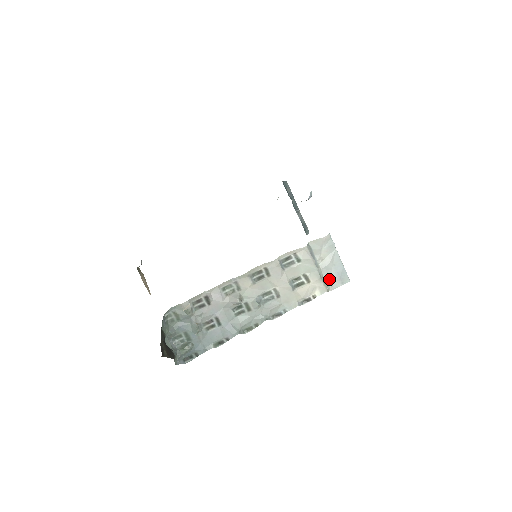
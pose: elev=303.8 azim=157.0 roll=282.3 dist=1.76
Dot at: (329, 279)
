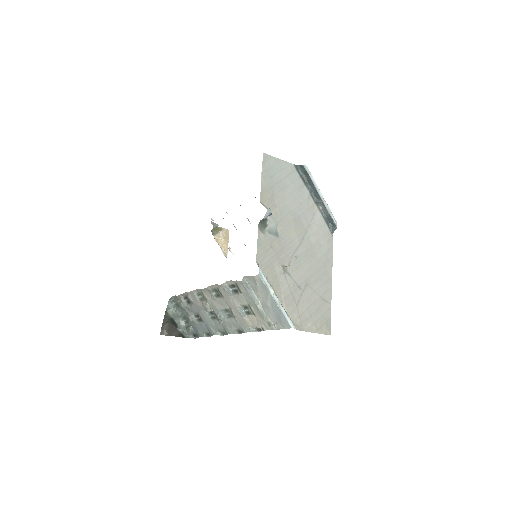
Dot at: (272, 318)
